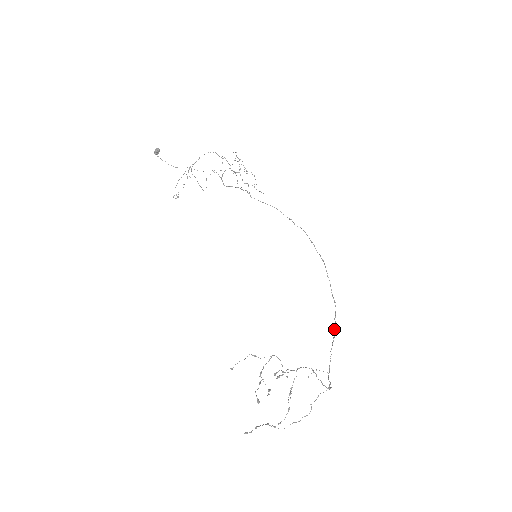
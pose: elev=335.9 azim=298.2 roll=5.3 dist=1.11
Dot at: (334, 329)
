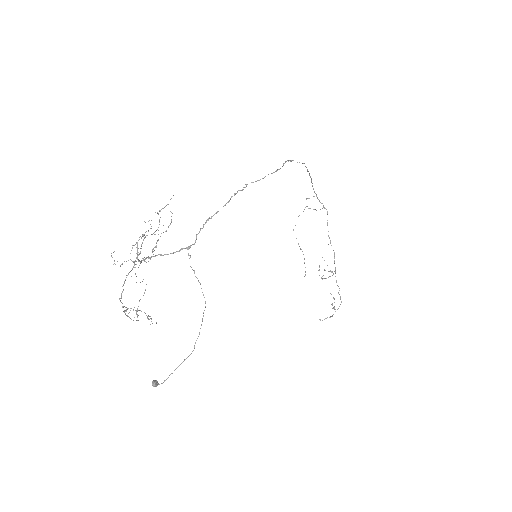
Dot at: (309, 175)
